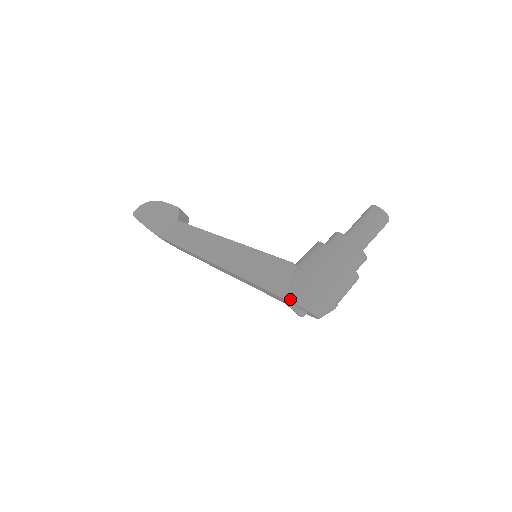
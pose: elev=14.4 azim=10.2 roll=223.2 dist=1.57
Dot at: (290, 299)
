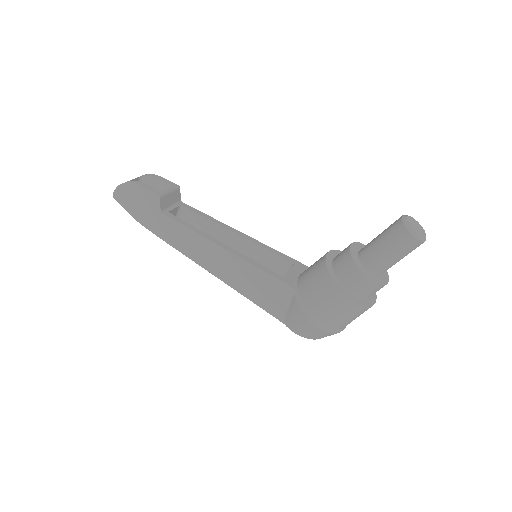
Dot at: (289, 326)
